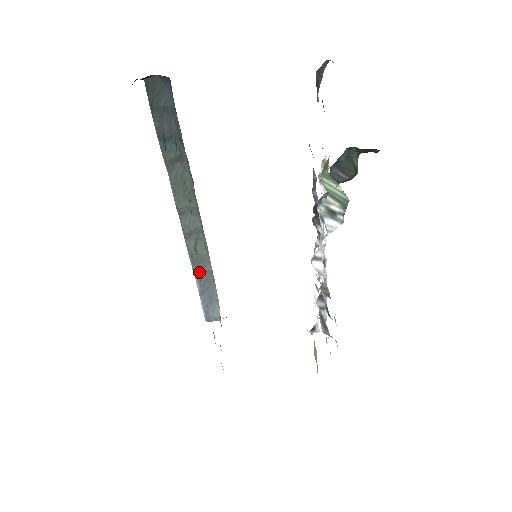
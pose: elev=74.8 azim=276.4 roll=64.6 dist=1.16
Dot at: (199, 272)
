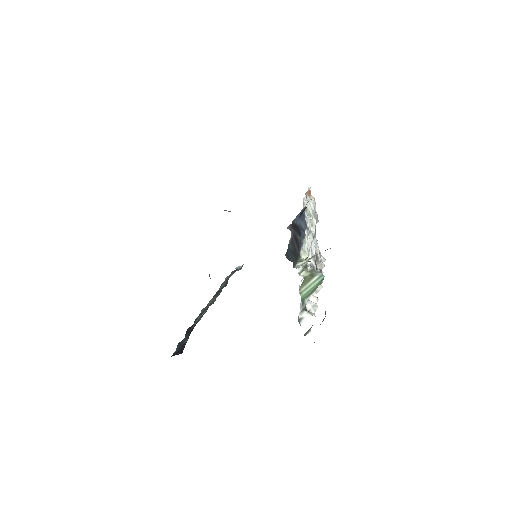
Dot at: occluded
